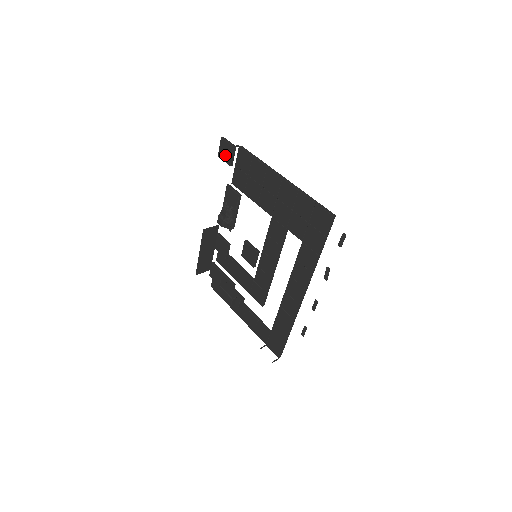
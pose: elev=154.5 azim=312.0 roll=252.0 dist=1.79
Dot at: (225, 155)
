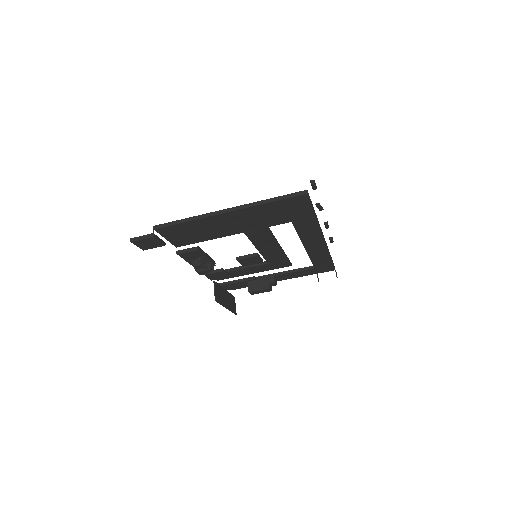
Dot at: (151, 245)
